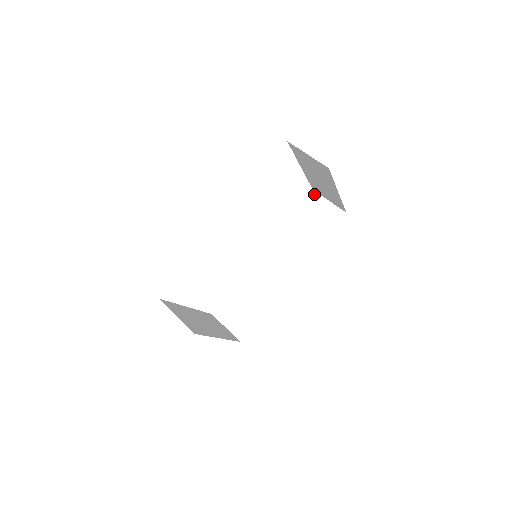
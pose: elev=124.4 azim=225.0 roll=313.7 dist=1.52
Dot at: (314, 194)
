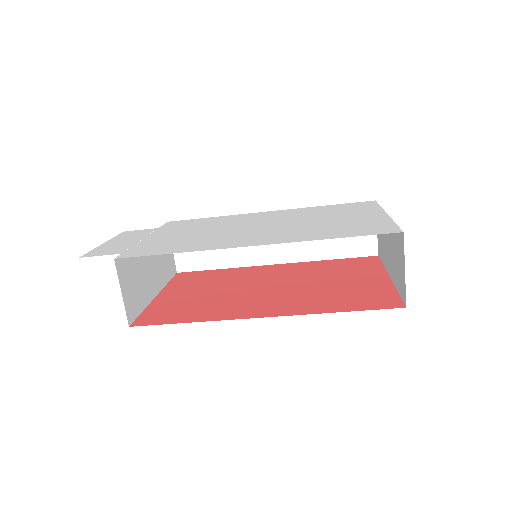
Dot at: occluded
